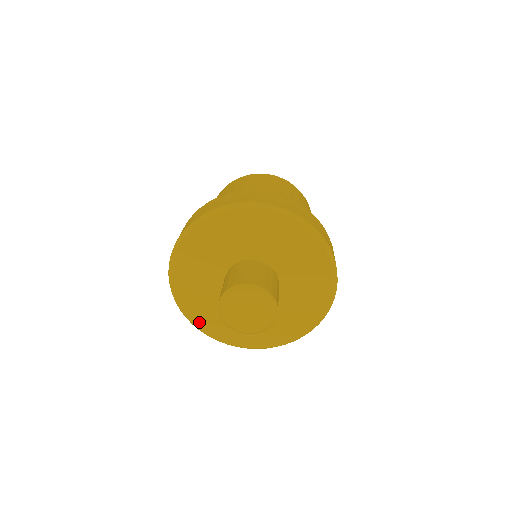
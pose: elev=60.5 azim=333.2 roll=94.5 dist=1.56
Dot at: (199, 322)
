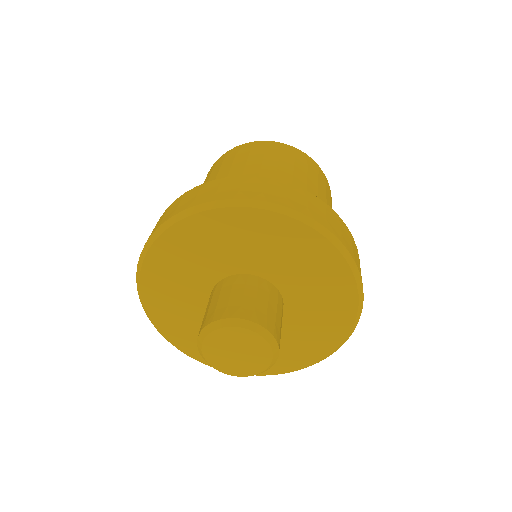
Dot at: (155, 313)
